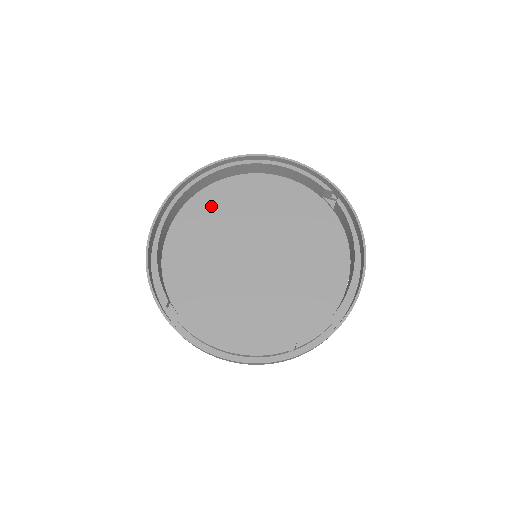
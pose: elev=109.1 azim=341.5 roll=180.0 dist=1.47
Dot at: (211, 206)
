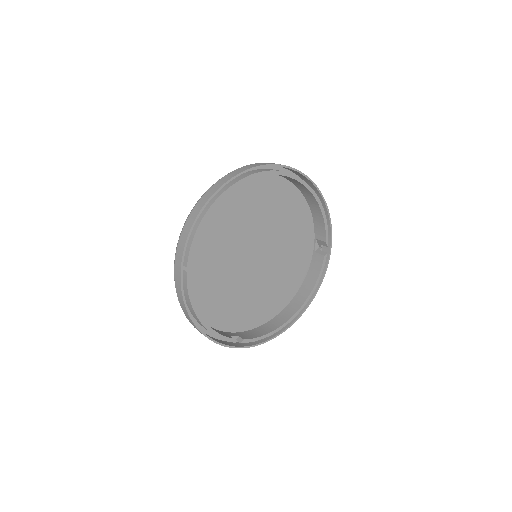
Dot at: (256, 192)
